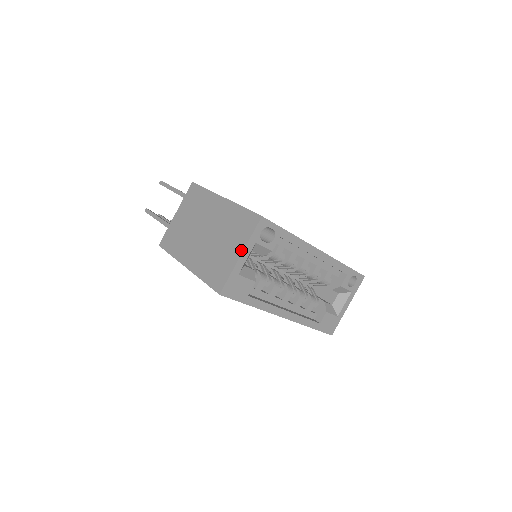
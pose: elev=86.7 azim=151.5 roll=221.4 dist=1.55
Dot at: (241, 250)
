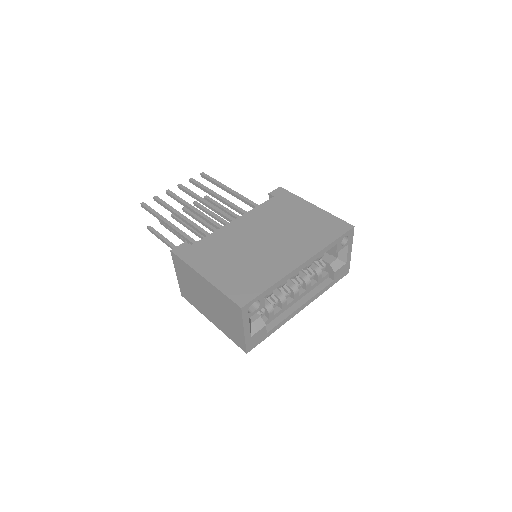
Dot at: (242, 329)
